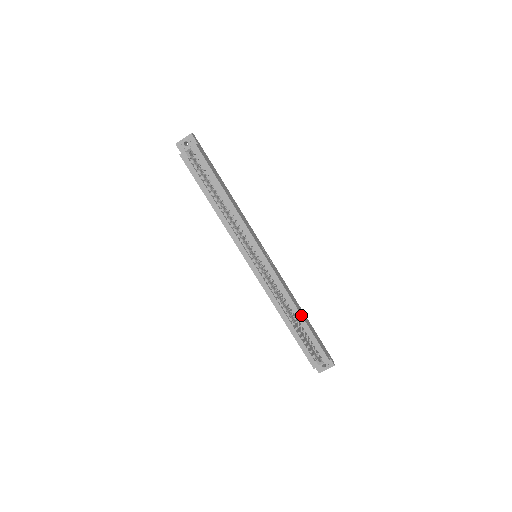
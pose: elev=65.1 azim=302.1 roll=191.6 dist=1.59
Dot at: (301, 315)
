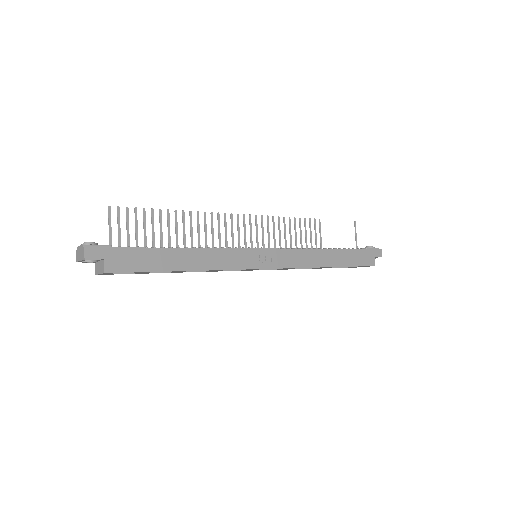
Dot at: occluded
